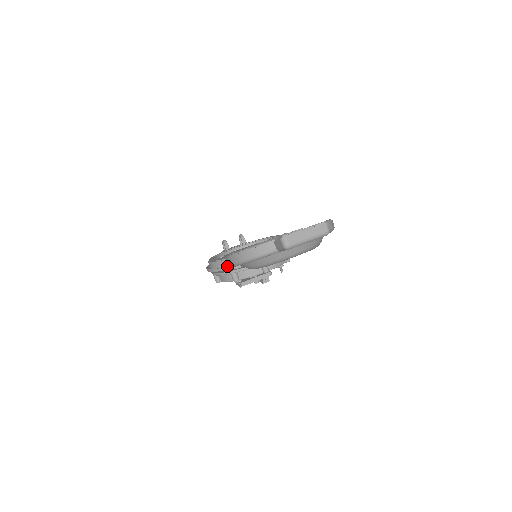
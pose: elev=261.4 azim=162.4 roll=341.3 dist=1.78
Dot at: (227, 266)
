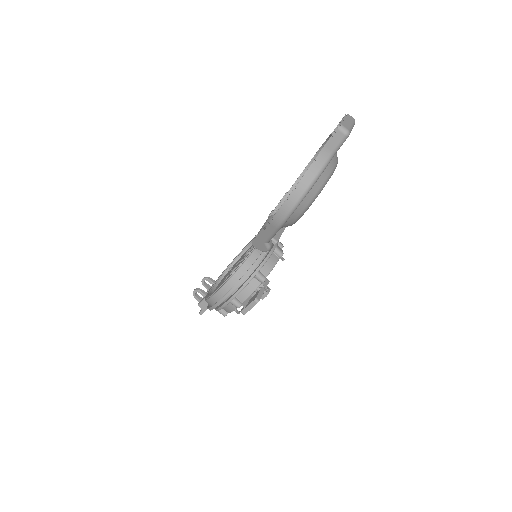
Dot at: (247, 270)
